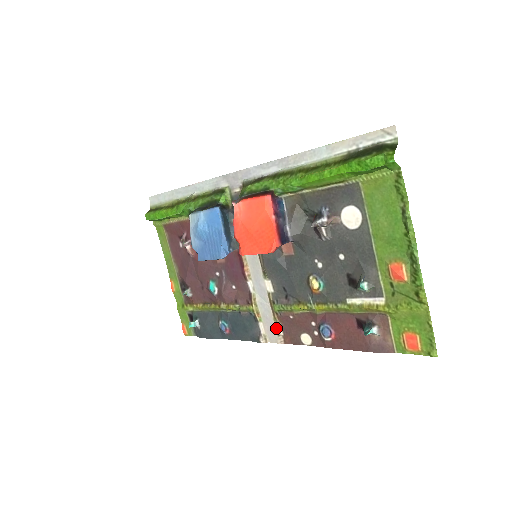
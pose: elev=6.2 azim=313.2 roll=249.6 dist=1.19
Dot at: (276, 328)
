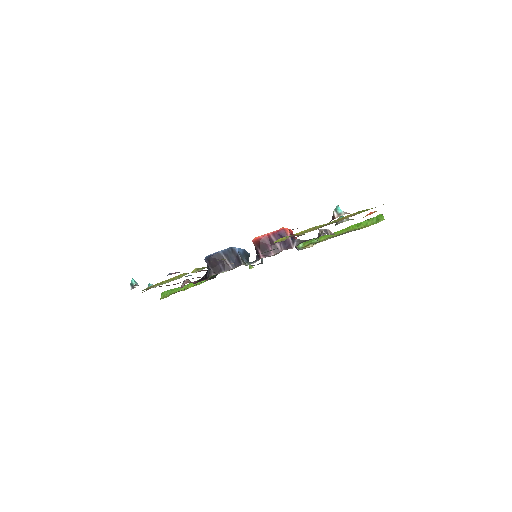
Dot at: occluded
